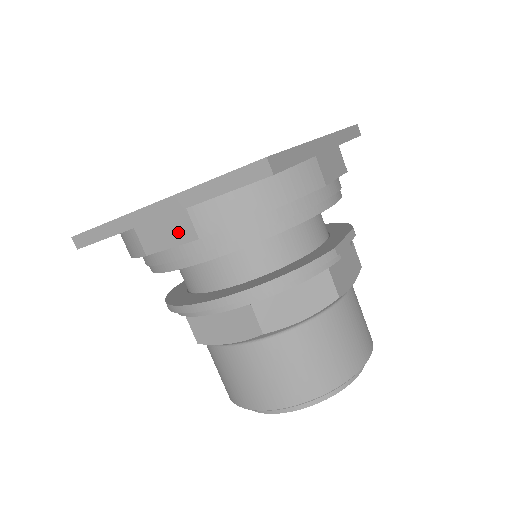
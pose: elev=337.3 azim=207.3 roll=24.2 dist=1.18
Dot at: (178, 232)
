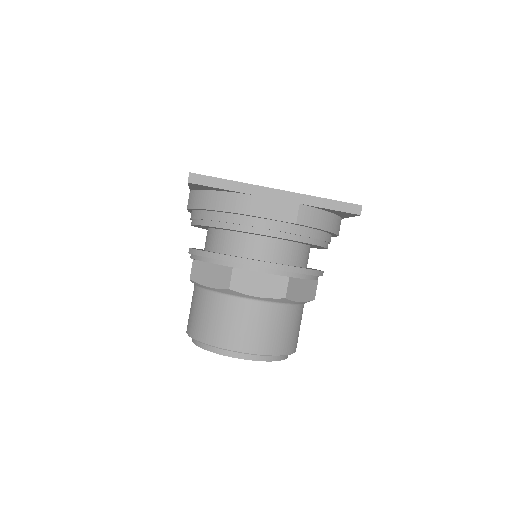
Dot at: (284, 213)
